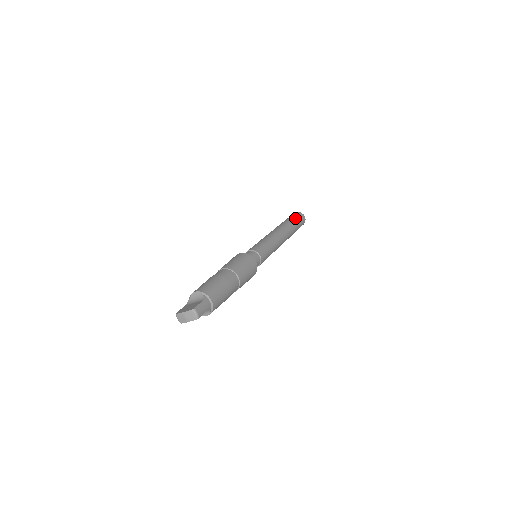
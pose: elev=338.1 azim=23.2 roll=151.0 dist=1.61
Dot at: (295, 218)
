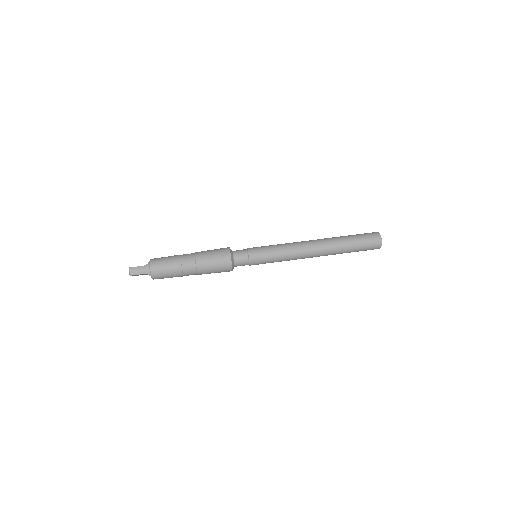
Dot at: (357, 236)
